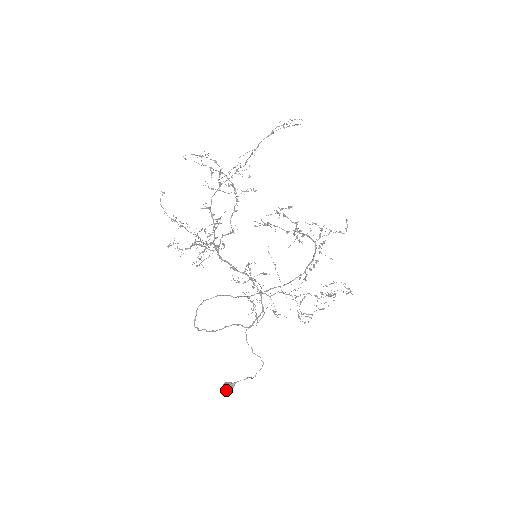
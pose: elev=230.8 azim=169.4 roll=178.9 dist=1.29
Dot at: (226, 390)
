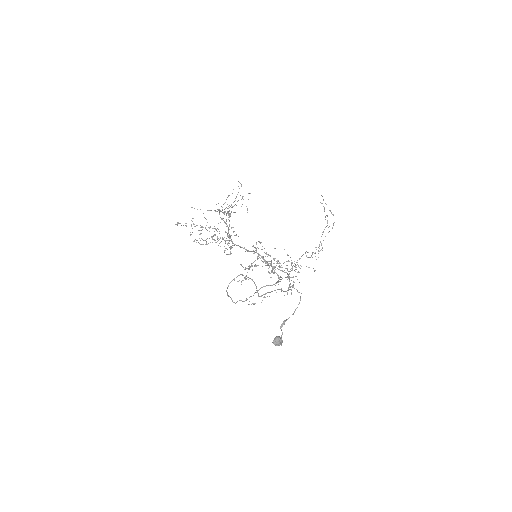
Dot at: (278, 340)
